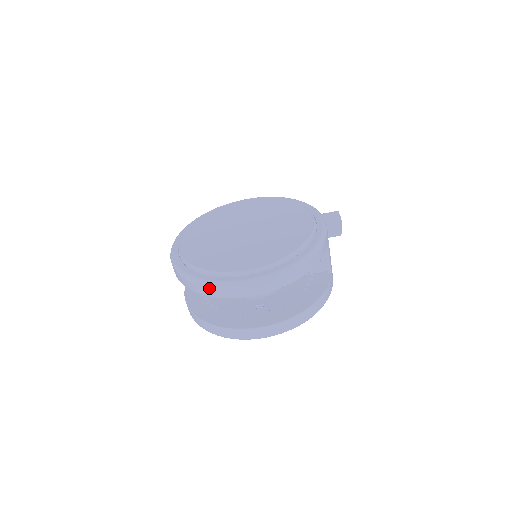
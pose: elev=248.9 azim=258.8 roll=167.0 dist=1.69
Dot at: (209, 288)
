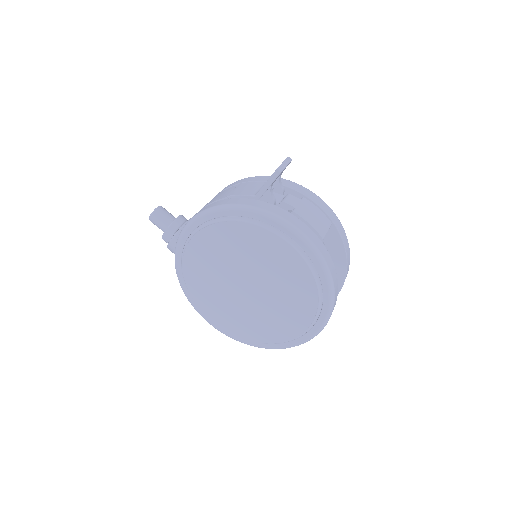
Dot at: occluded
